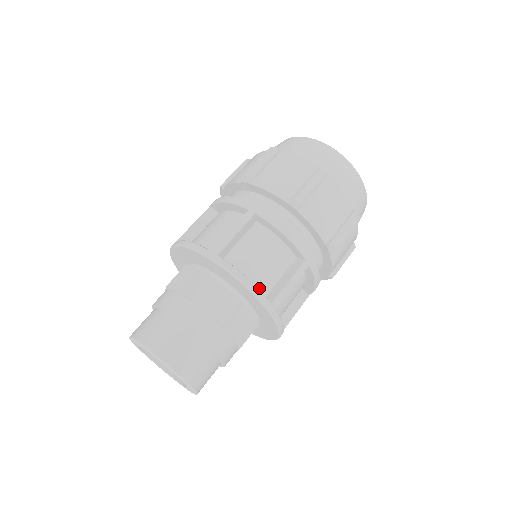
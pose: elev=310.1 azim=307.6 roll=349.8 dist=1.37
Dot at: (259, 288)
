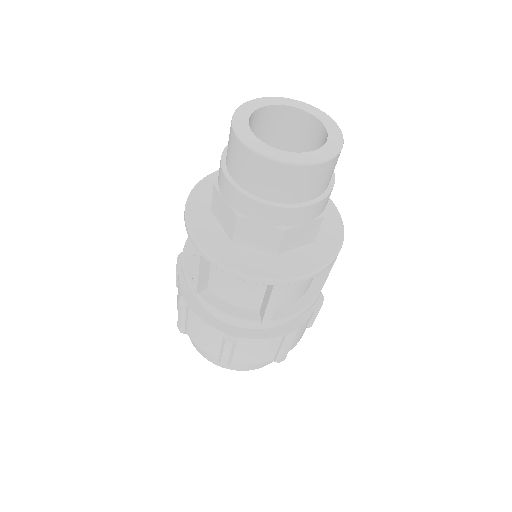
Dot at: occluded
